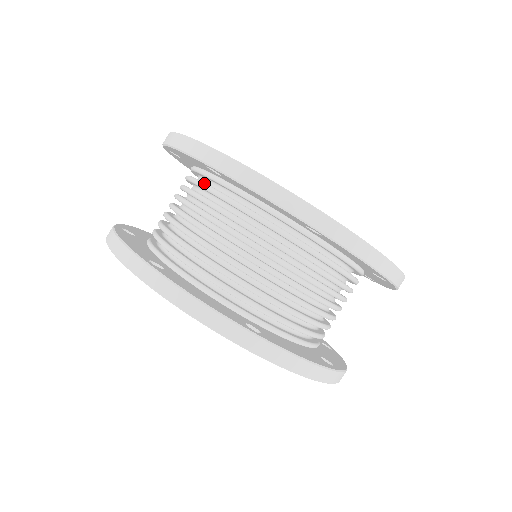
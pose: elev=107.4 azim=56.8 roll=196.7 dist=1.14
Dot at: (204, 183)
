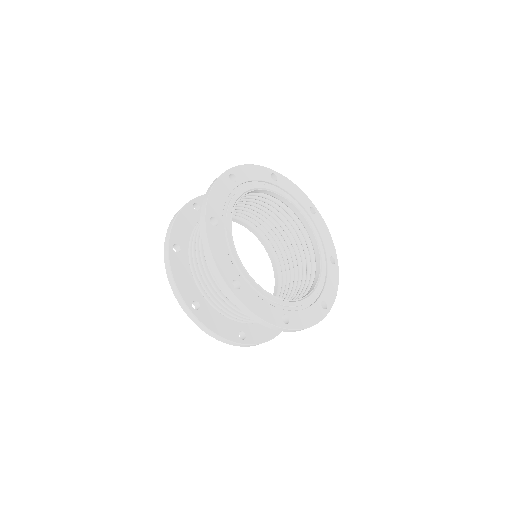
Dot at: occluded
